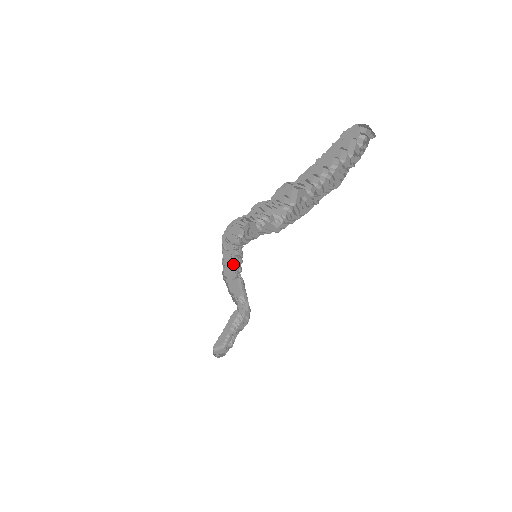
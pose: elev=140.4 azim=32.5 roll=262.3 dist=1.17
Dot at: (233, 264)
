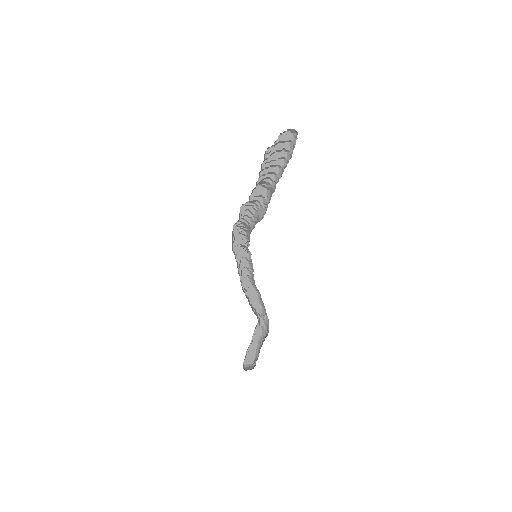
Dot at: (250, 278)
